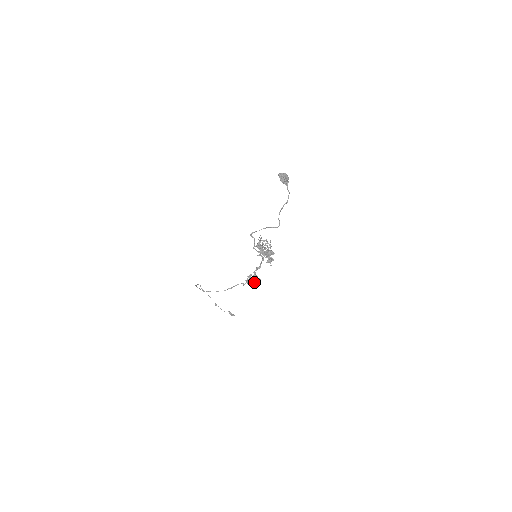
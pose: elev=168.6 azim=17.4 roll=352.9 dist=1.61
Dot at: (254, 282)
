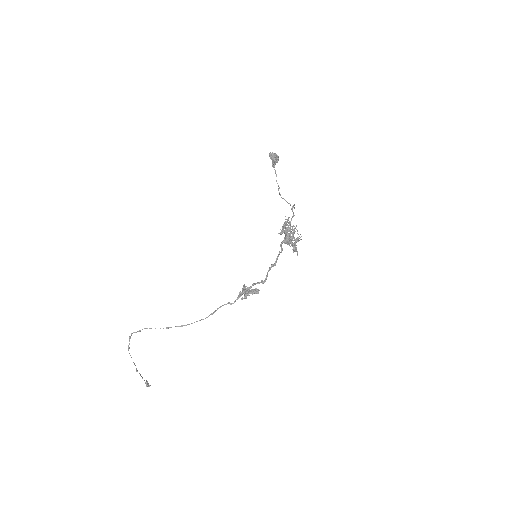
Dot at: (253, 293)
